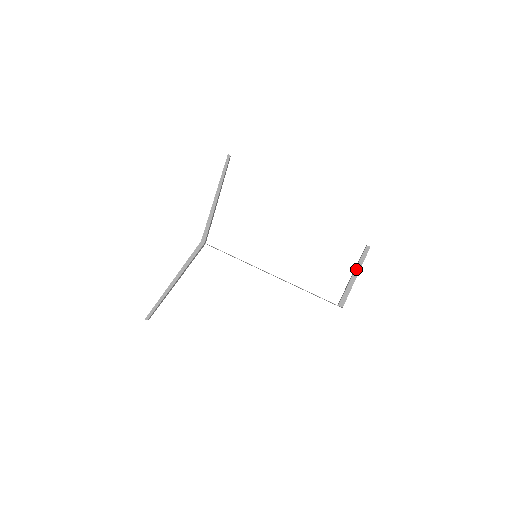
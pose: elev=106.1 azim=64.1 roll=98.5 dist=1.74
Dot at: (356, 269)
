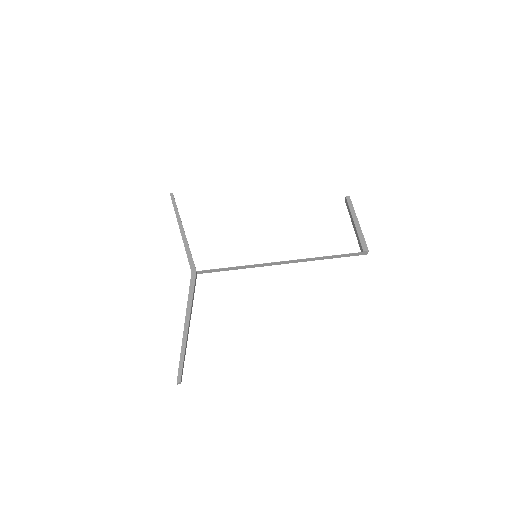
Dot at: (353, 217)
